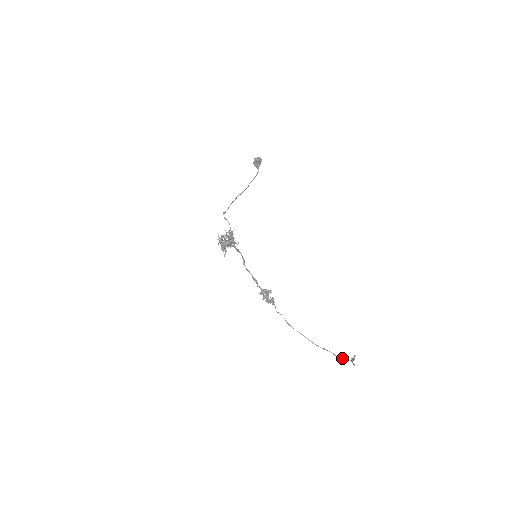
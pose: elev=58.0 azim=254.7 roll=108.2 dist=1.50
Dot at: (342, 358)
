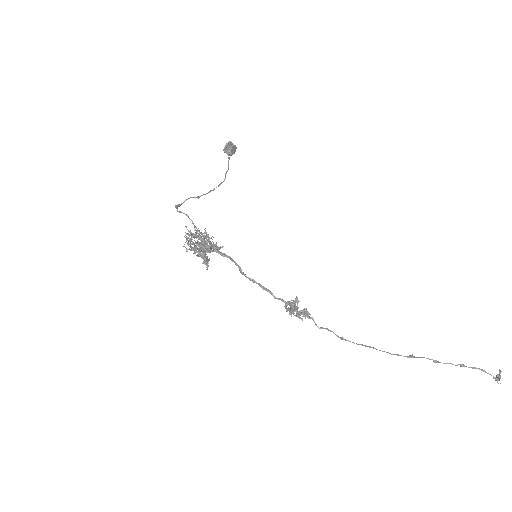
Dot at: occluded
